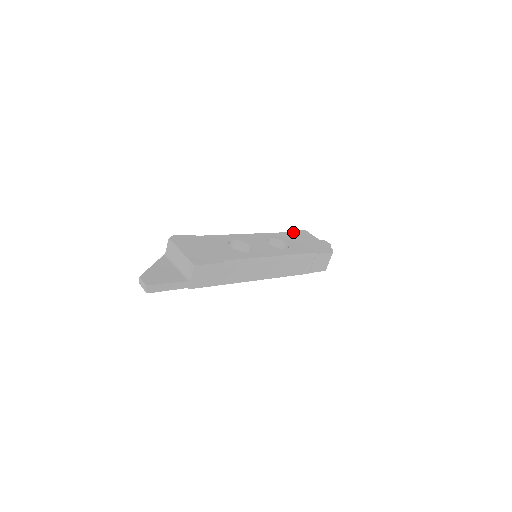
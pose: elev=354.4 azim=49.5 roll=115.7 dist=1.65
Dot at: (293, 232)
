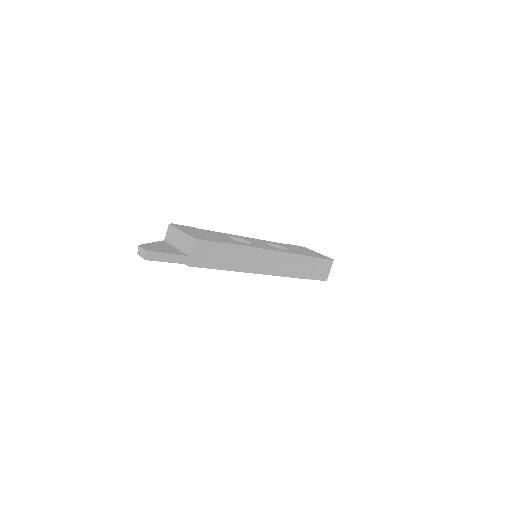
Dot at: (292, 245)
